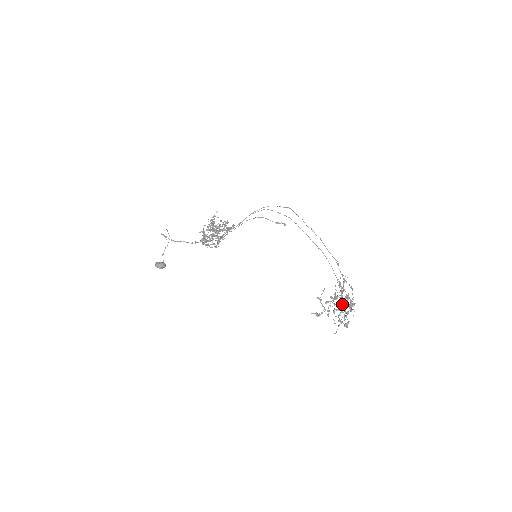
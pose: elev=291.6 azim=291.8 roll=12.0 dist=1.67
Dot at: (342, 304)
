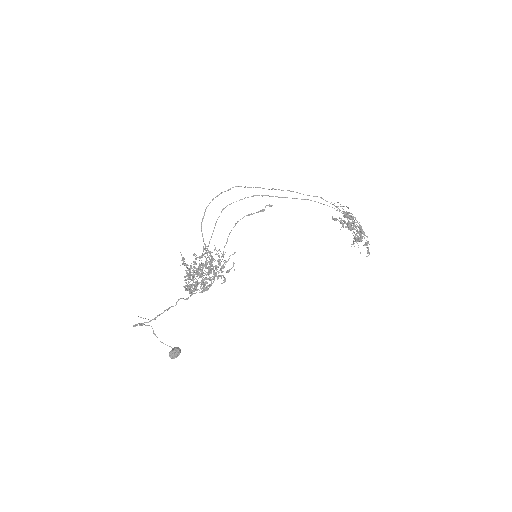
Dot at: occluded
